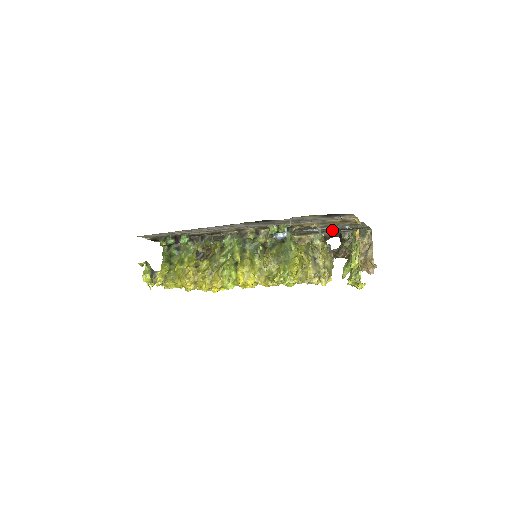
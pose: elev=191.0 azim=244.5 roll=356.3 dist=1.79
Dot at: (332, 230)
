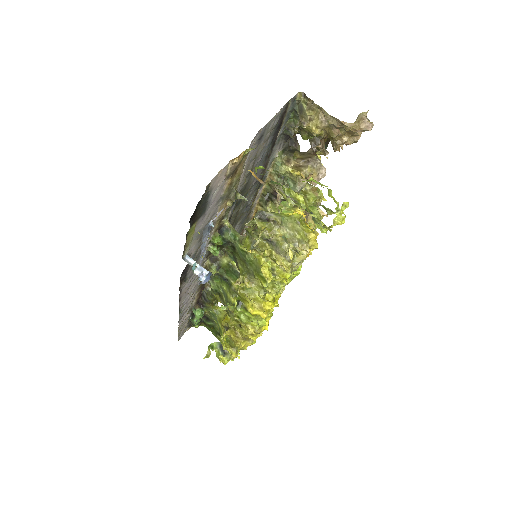
Dot at: (269, 152)
